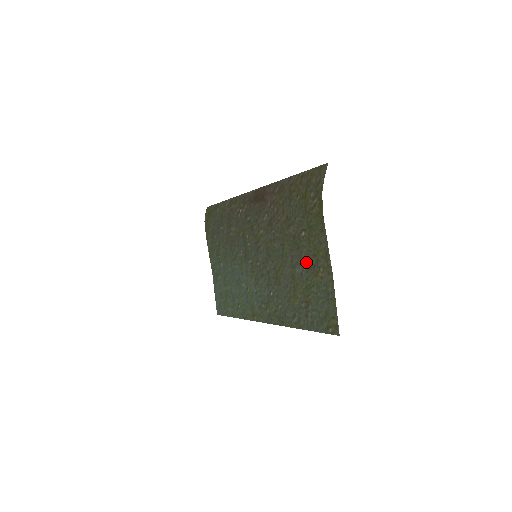
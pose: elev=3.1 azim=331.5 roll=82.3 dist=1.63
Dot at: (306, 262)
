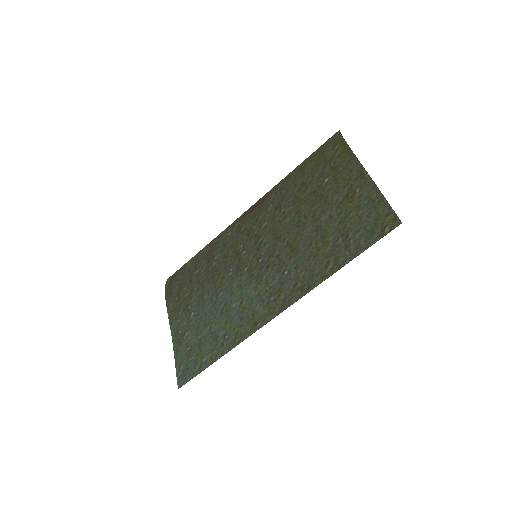
Dot at: (335, 200)
